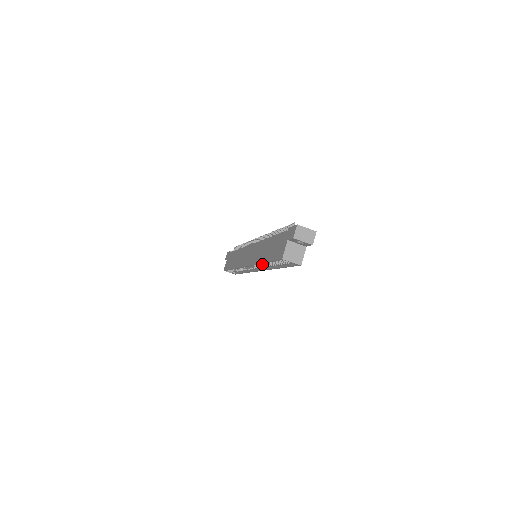
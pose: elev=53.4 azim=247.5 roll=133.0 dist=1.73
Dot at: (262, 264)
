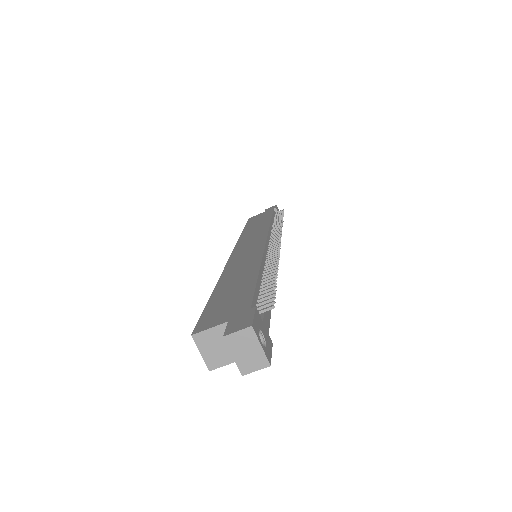
Dot at: occluded
